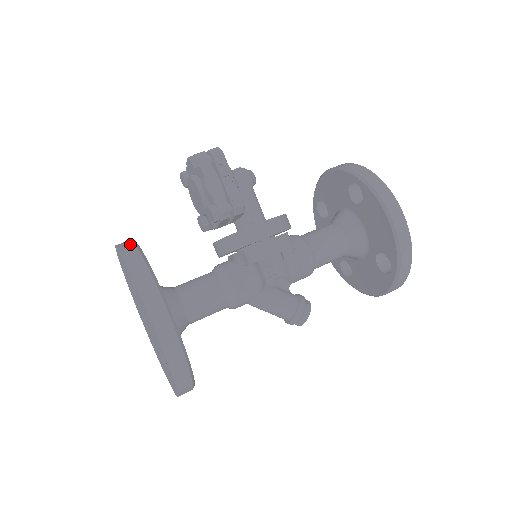
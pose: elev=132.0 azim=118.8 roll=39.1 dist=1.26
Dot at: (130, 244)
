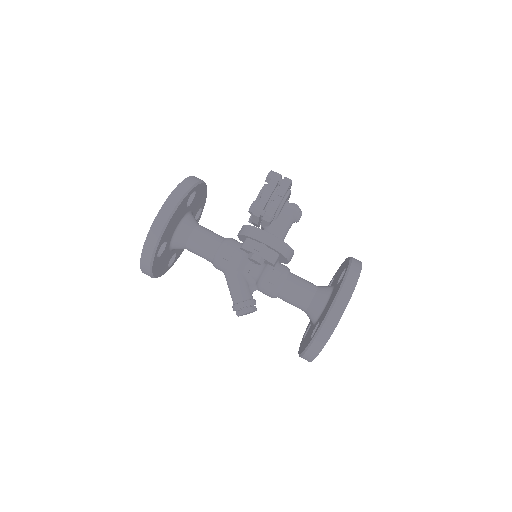
Dot at: (199, 179)
